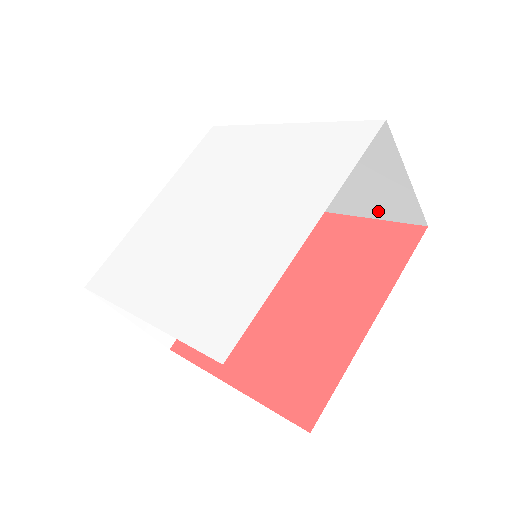
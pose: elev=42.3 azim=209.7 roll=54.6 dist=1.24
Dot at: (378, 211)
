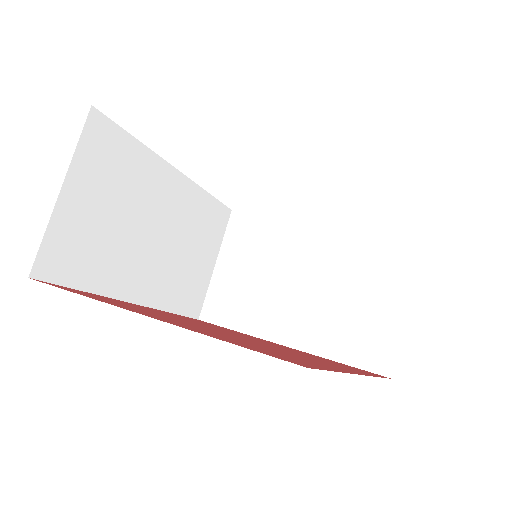
Dot at: (343, 348)
